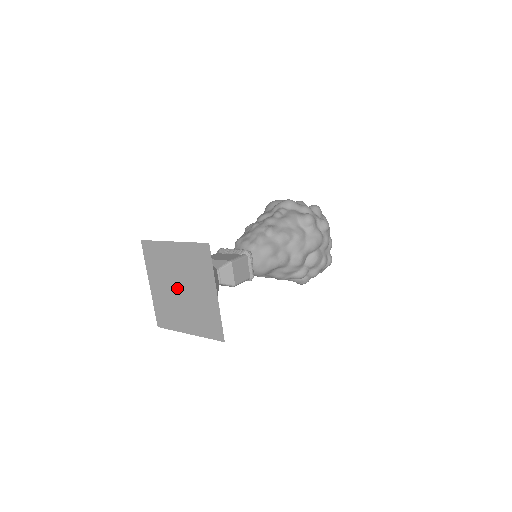
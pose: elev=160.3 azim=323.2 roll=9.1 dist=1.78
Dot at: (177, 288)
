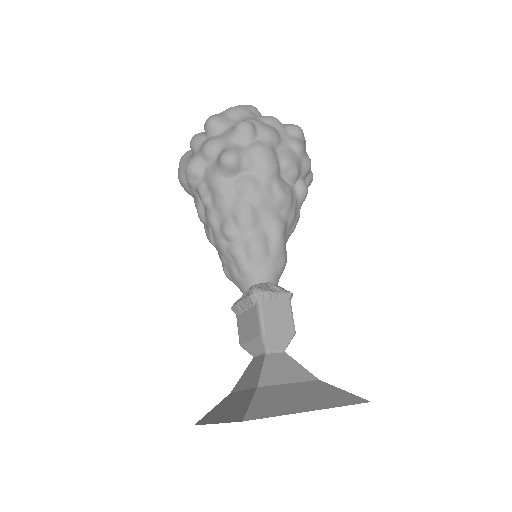
Dot at: occluded
